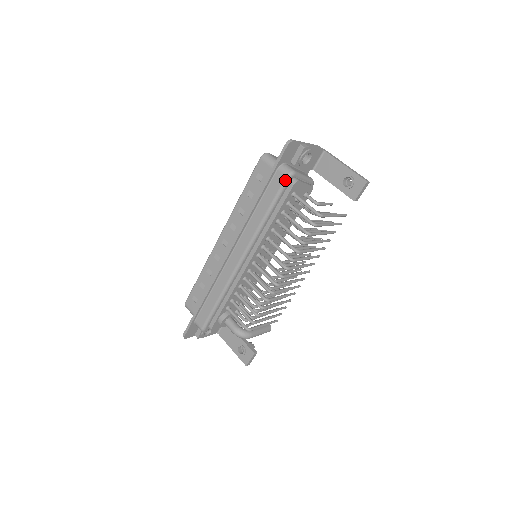
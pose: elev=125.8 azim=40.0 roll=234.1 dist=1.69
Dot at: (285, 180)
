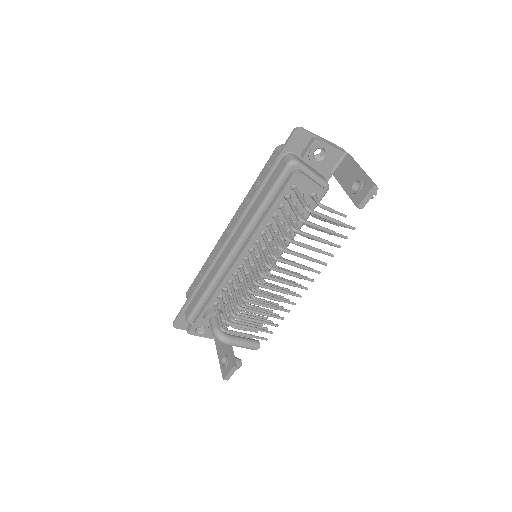
Dot at: (285, 168)
